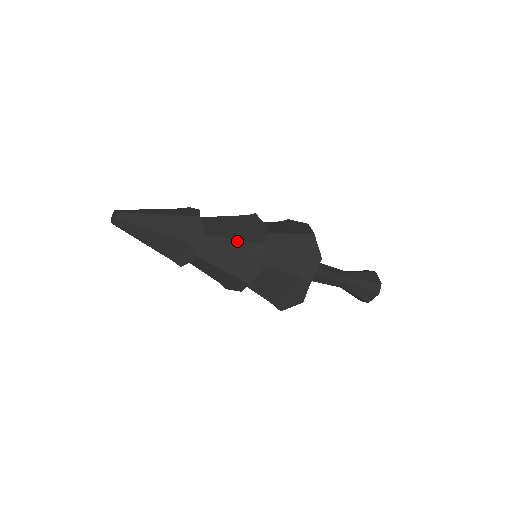
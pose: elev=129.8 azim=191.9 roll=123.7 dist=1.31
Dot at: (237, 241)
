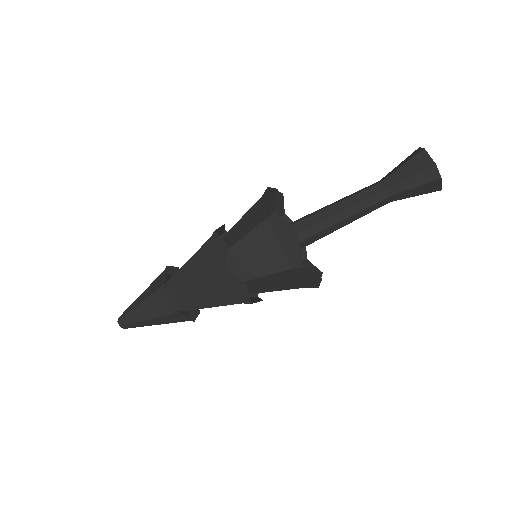
Dot at: (207, 281)
